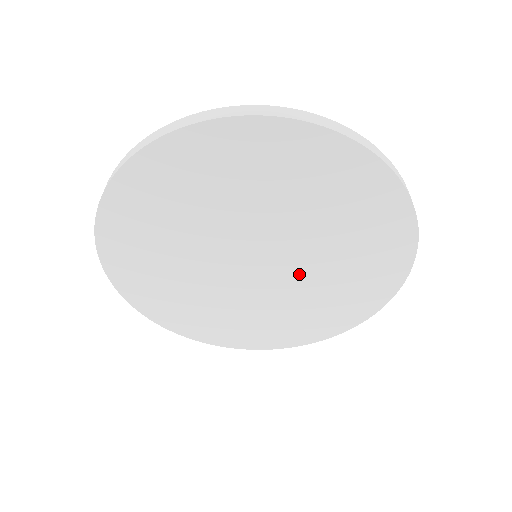
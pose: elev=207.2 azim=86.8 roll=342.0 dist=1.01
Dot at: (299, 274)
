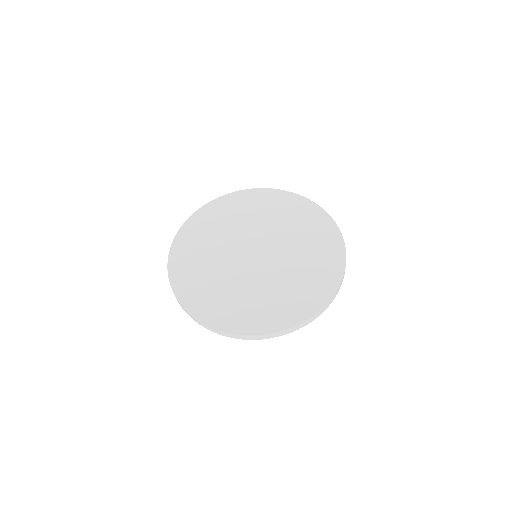
Dot at: occluded
